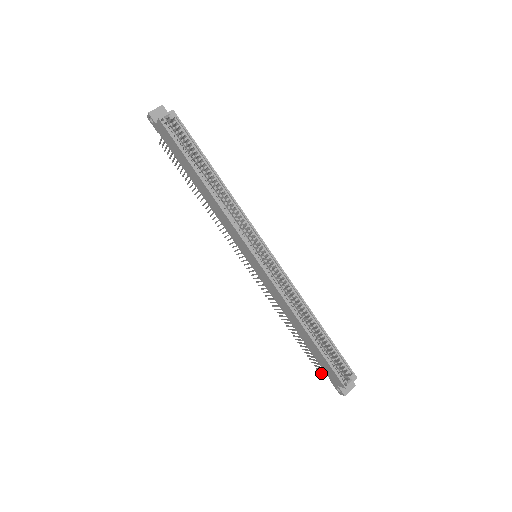
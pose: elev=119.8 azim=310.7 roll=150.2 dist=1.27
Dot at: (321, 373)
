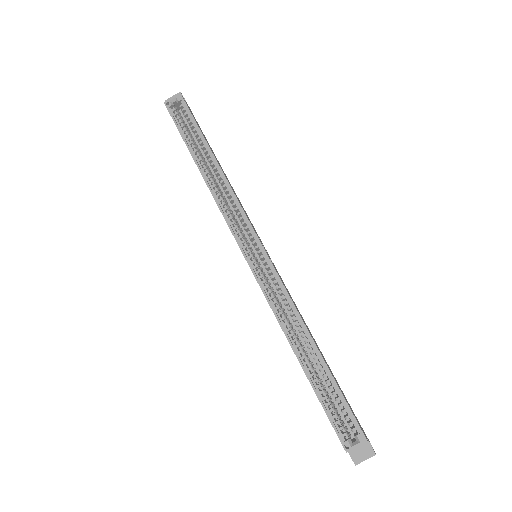
Dot at: occluded
